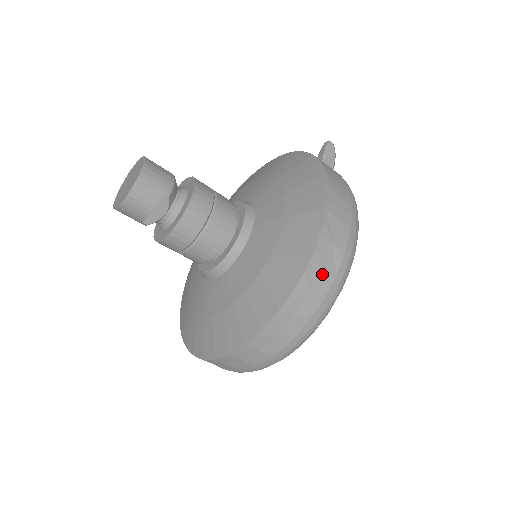
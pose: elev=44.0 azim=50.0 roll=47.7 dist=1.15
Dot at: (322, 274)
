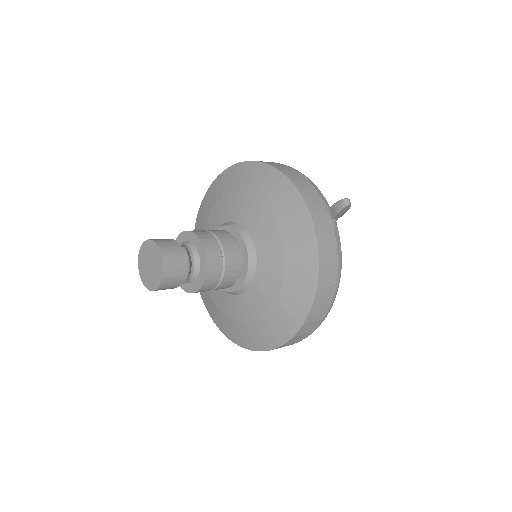
Dot at: (289, 344)
